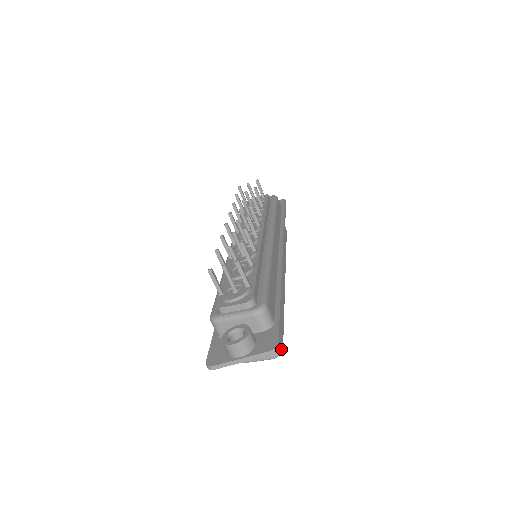
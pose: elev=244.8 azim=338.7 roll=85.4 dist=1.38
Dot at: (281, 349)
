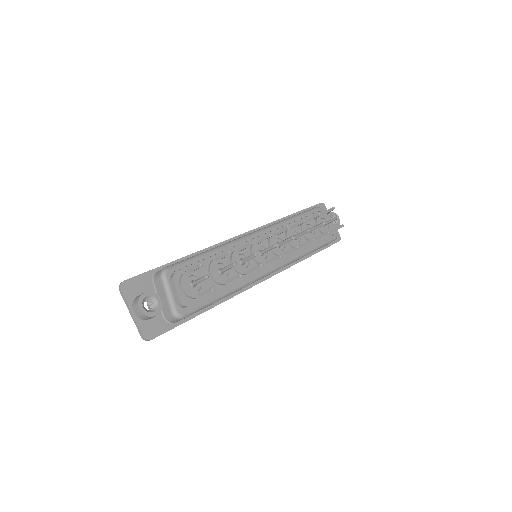
Dot at: occluded
